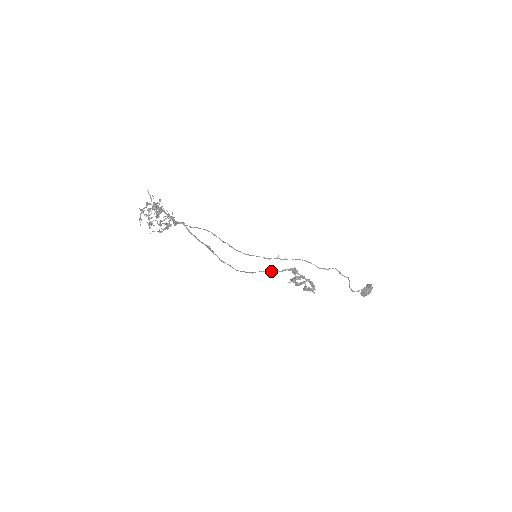
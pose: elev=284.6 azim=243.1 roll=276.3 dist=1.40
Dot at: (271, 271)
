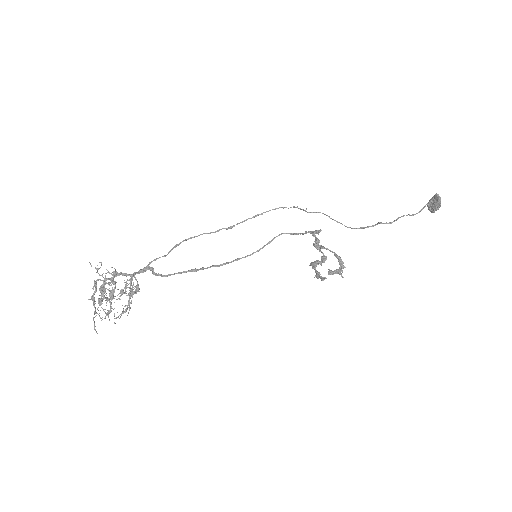
Dot at: (292, 233)
